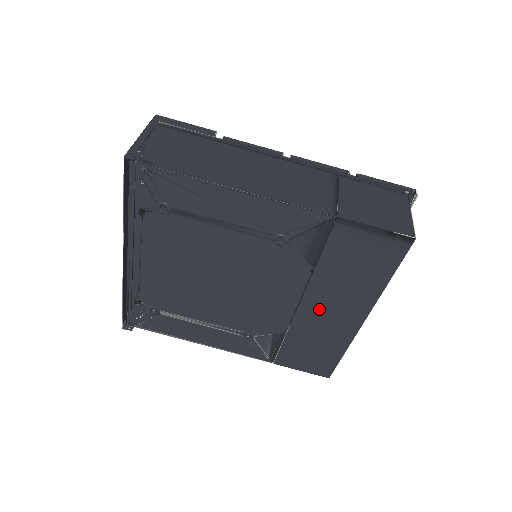
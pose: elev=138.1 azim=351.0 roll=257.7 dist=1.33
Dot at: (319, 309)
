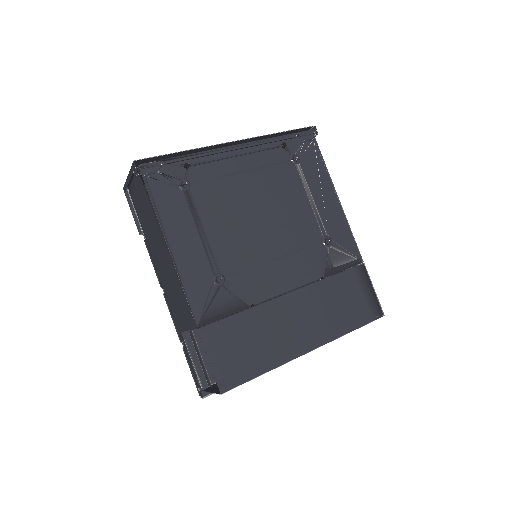
Dot at: (295, 310)
